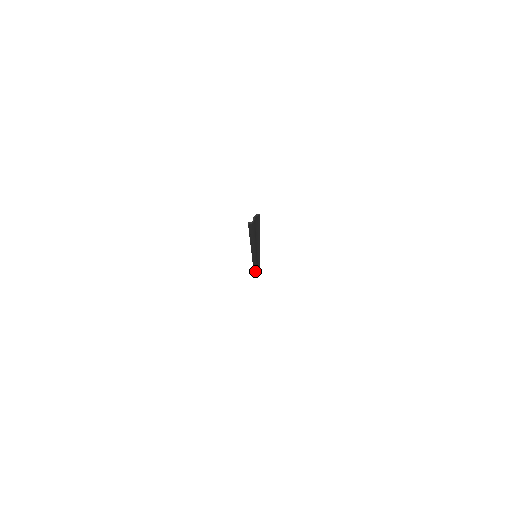
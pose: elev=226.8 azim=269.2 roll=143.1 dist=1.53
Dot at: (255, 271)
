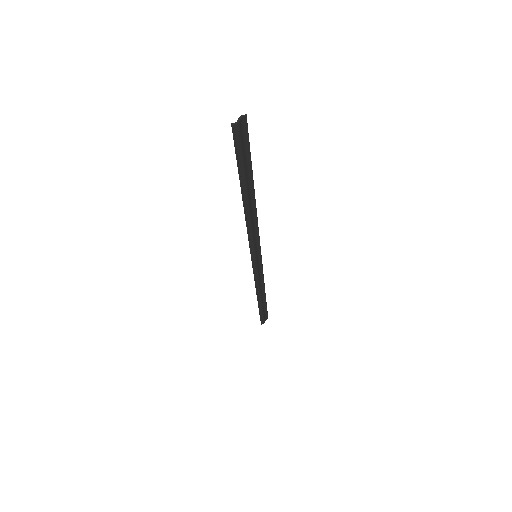
Dot at: (260, 304)
